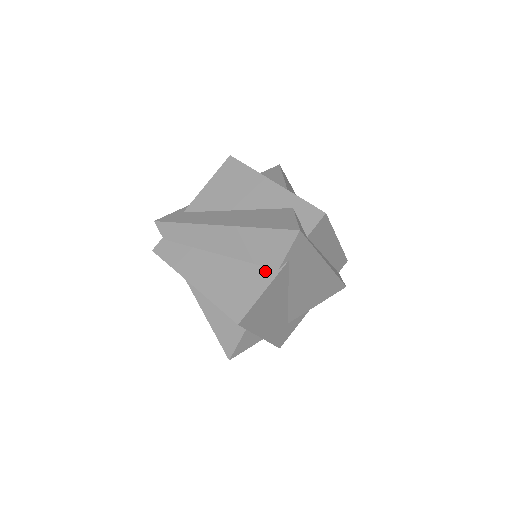
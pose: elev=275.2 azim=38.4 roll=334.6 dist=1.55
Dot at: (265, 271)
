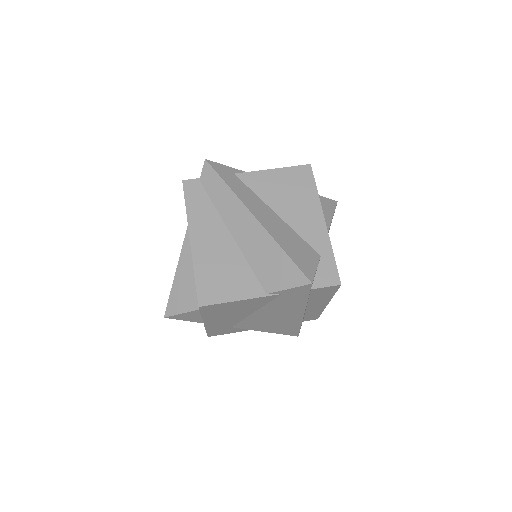
Dot at: (256, 285)
